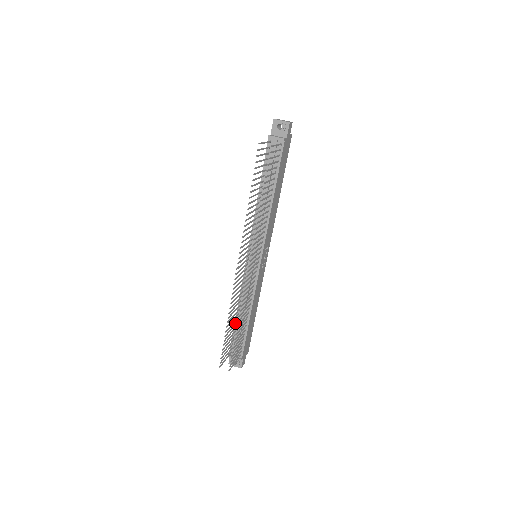
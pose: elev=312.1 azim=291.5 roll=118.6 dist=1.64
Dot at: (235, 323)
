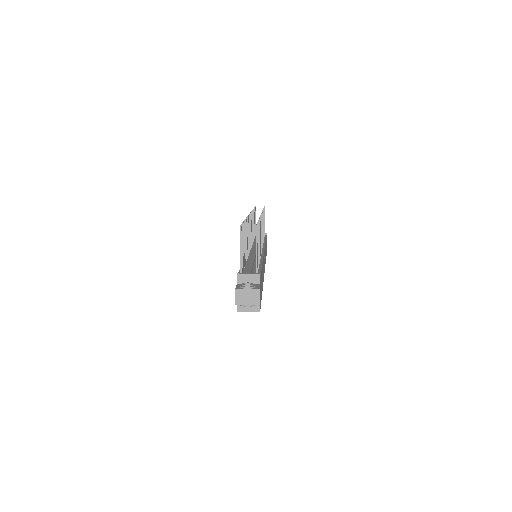
Dot at: occluded
